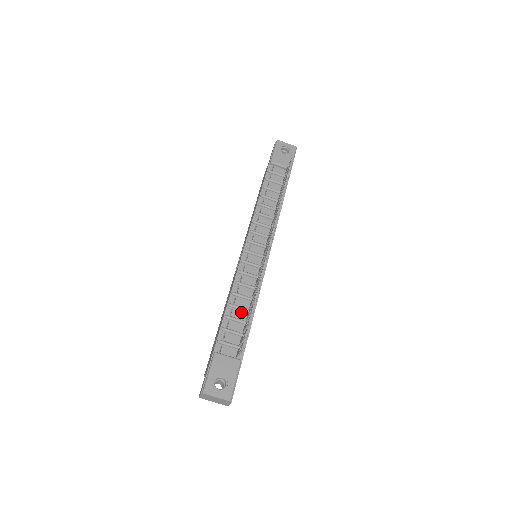
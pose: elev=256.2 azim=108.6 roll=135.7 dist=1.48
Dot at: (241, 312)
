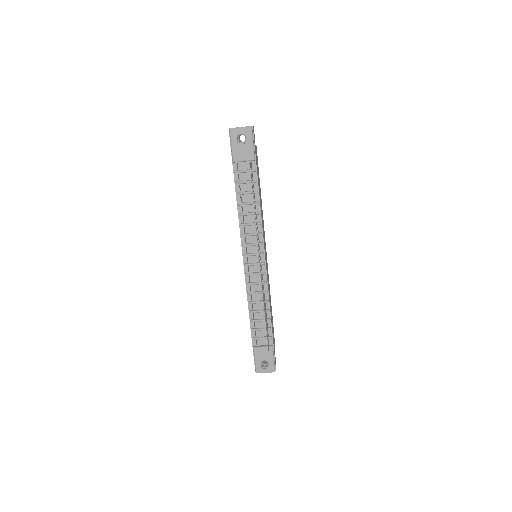
Dot at: (260, 313)
